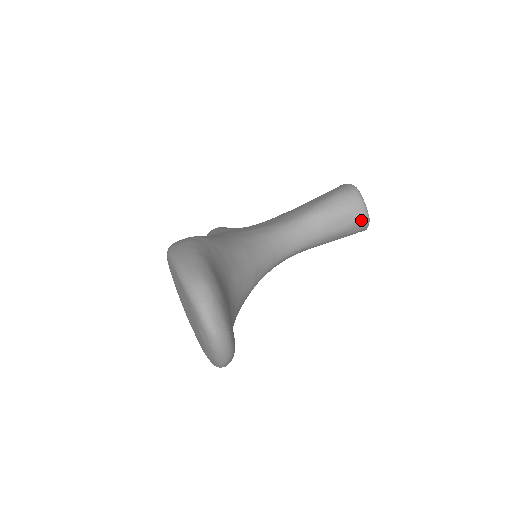
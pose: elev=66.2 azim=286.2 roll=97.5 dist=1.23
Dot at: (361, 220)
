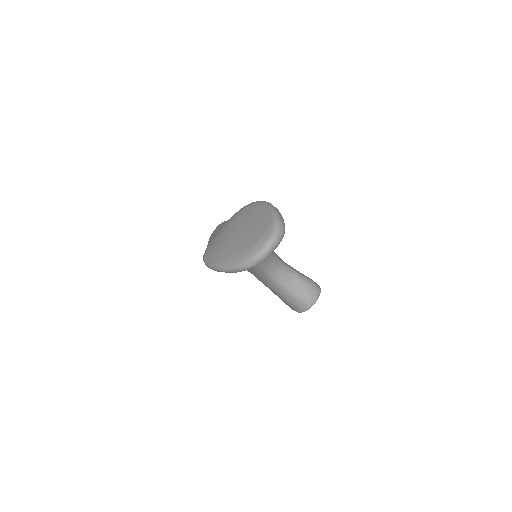
Dot at: (308, 304)
